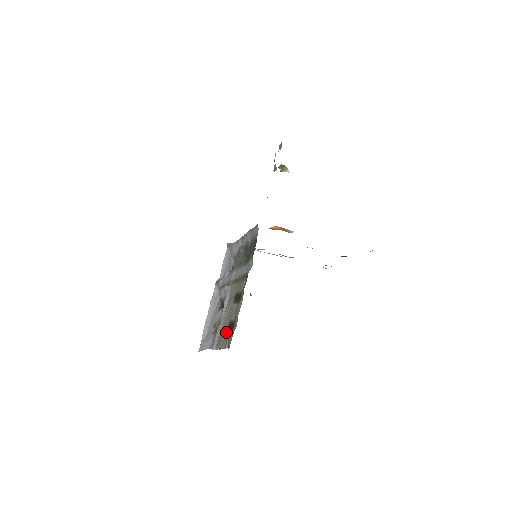
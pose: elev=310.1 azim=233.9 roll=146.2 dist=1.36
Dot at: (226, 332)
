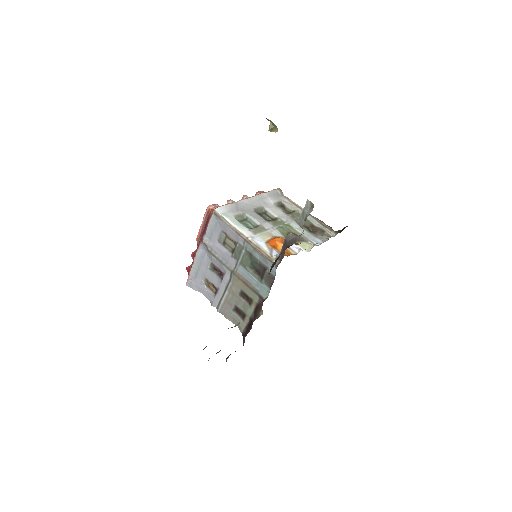
Dot at: (232, 311)
